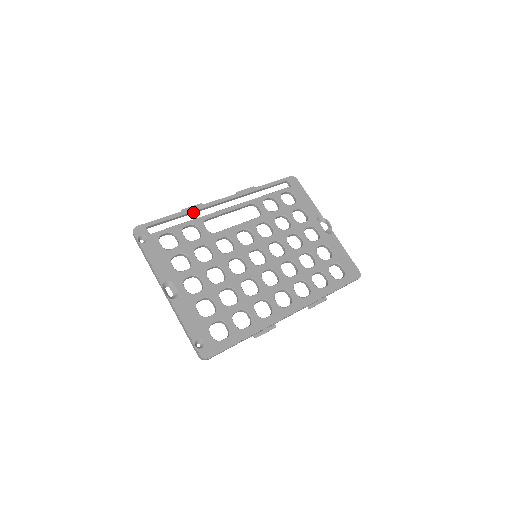
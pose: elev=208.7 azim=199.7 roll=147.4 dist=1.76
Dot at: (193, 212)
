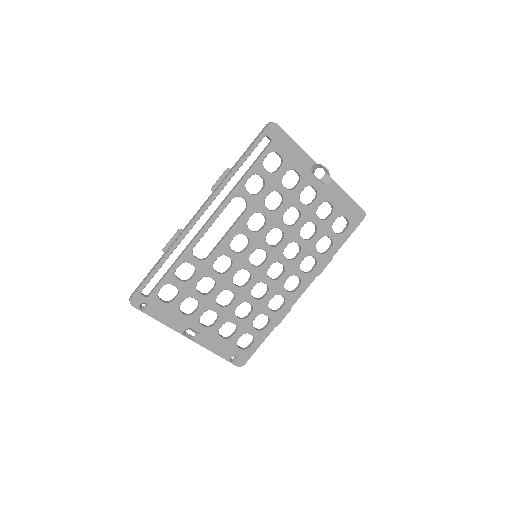
Dot at: (176, 246)
